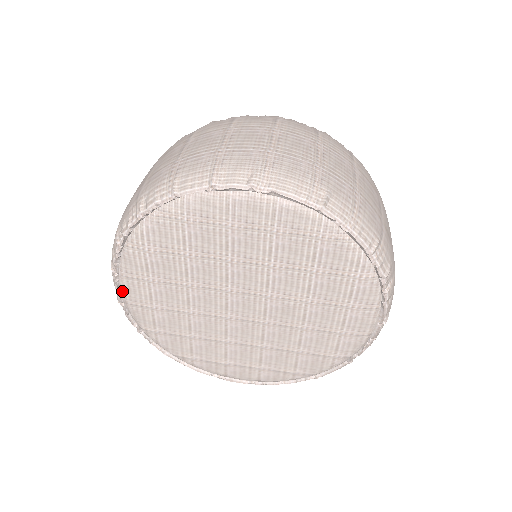
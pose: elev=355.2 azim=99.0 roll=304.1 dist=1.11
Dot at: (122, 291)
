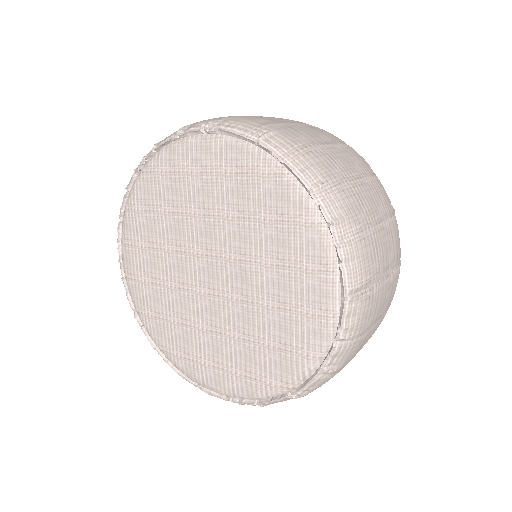
Dot at: (123, 263)
